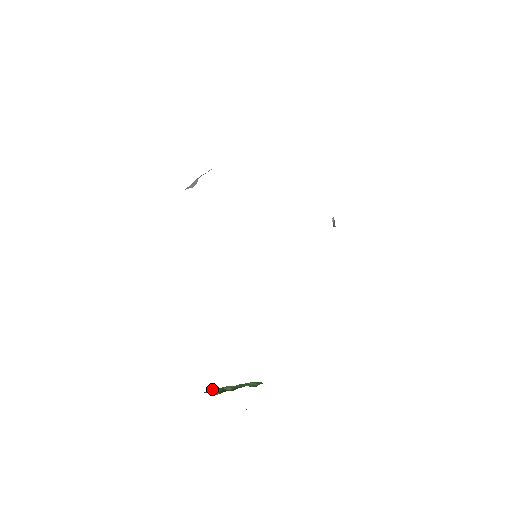
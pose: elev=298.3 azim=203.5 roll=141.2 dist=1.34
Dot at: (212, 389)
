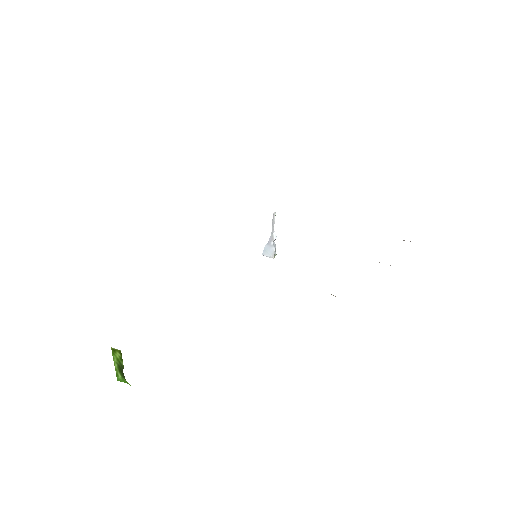
Dot at: occluded
